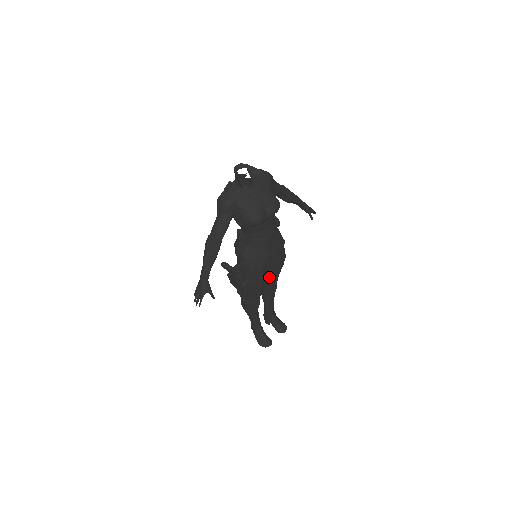
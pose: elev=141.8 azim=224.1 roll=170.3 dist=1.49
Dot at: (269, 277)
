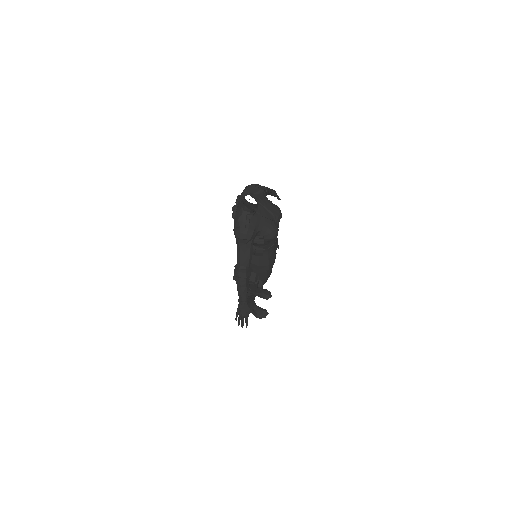
Dot at: occluded
